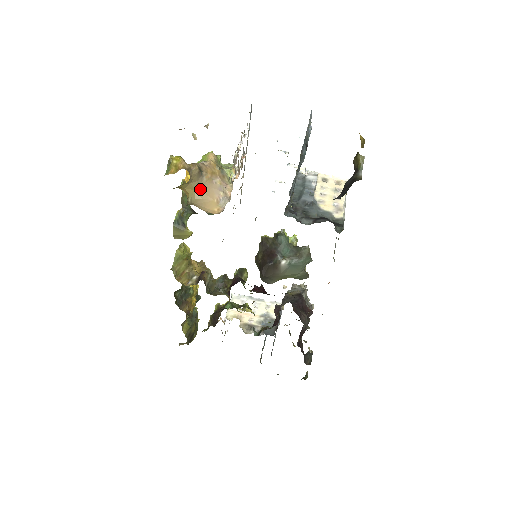
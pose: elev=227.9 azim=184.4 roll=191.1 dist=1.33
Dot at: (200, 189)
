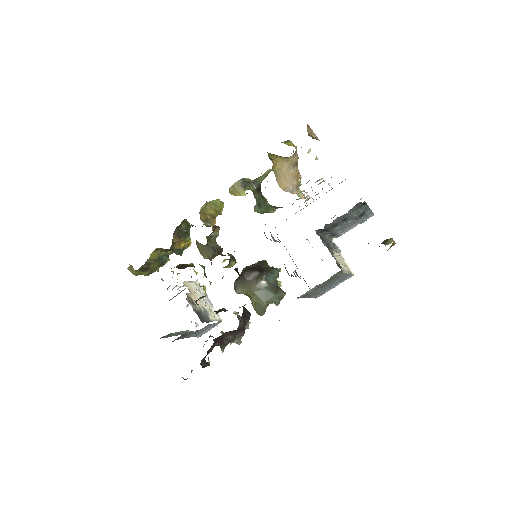
Dot at: (285, 172)
